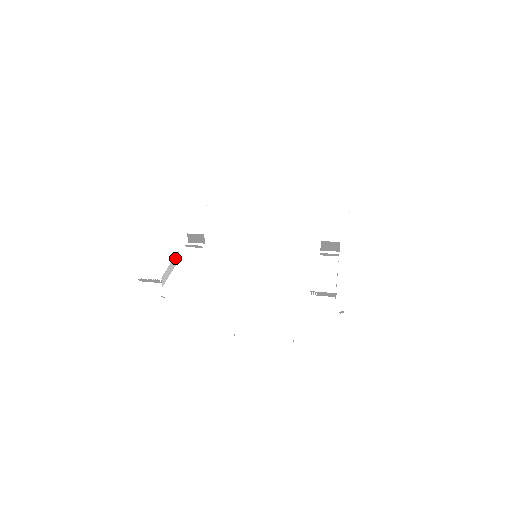
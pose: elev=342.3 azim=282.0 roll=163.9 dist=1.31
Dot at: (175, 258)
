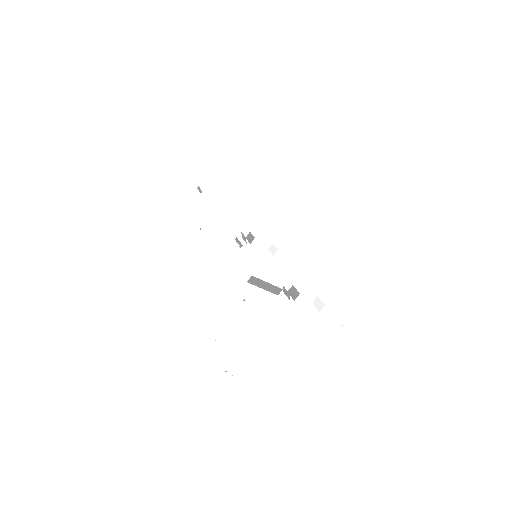
Dot at: (228, 225)
